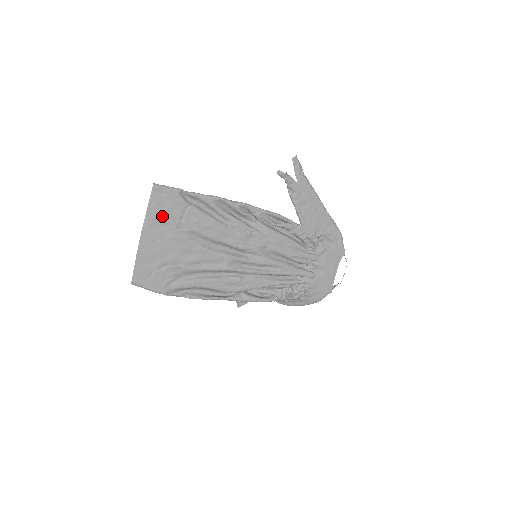
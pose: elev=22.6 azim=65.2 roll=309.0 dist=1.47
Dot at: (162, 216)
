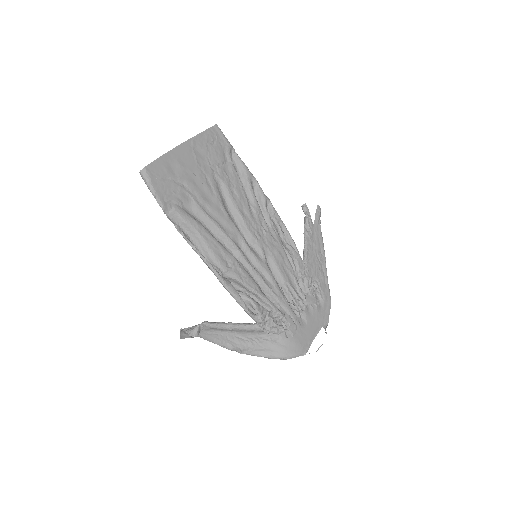
Dot at: (208, 148)
